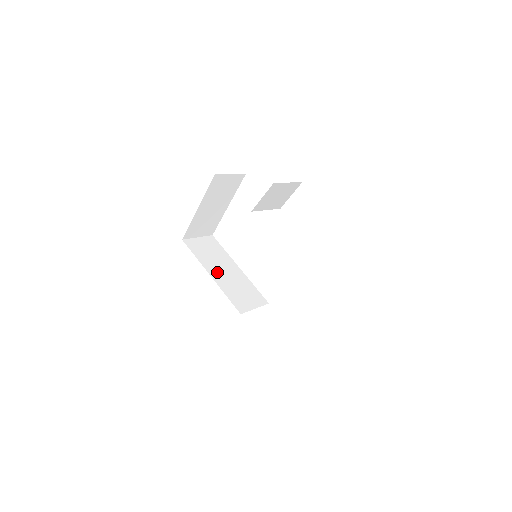
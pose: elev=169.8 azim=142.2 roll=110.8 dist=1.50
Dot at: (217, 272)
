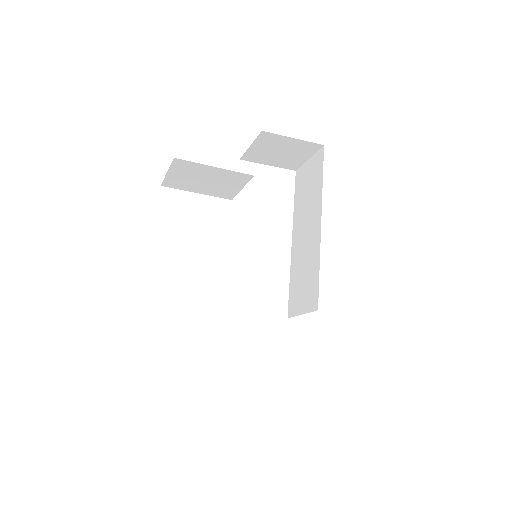
Dot at: occluded
